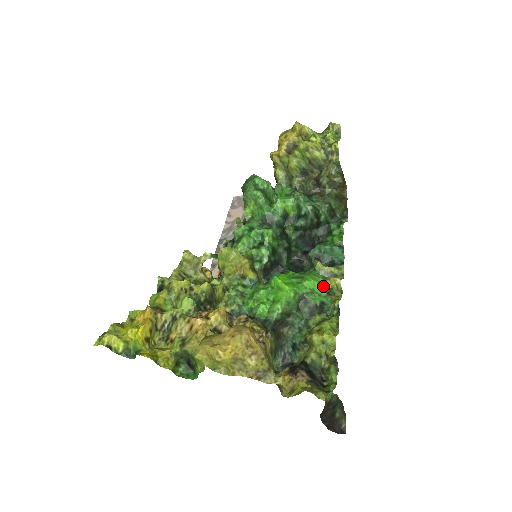
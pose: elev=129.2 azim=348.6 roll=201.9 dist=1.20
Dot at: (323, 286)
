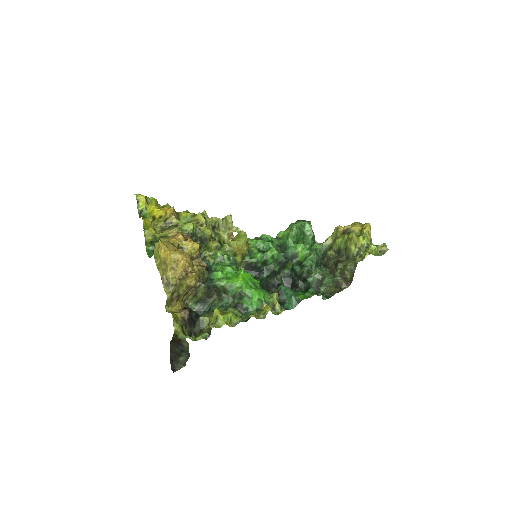
Dot at: (260, 304)
